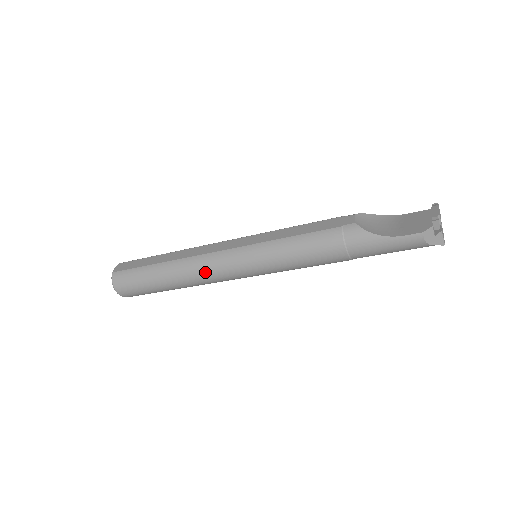
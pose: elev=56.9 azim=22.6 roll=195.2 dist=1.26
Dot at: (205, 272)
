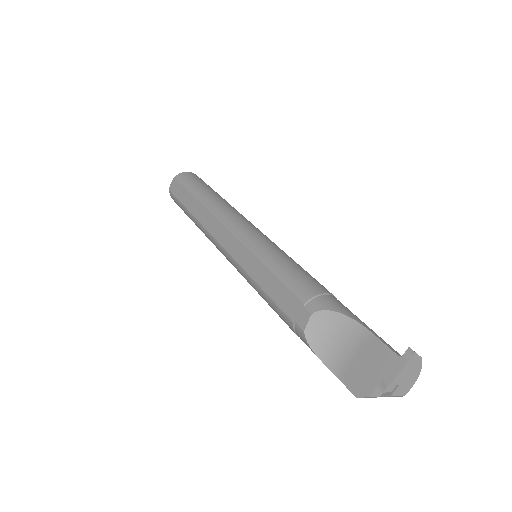
Dot at: occluded
